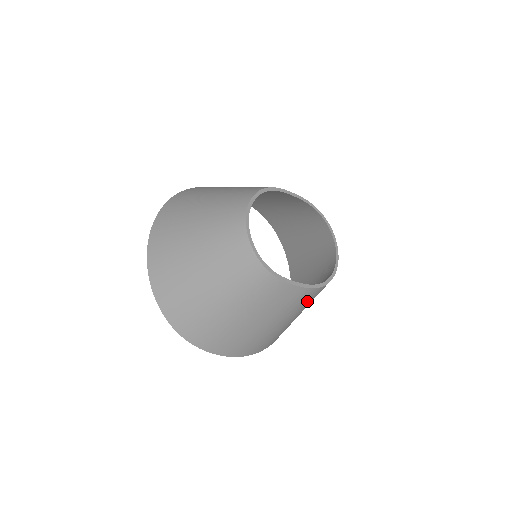
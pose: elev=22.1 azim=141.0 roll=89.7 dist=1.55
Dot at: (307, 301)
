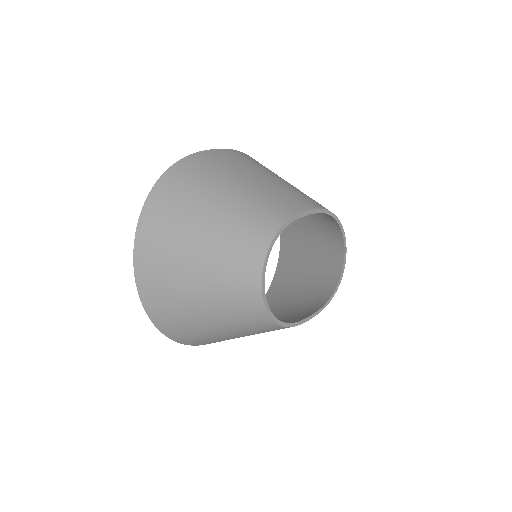
Dot at: occluded
